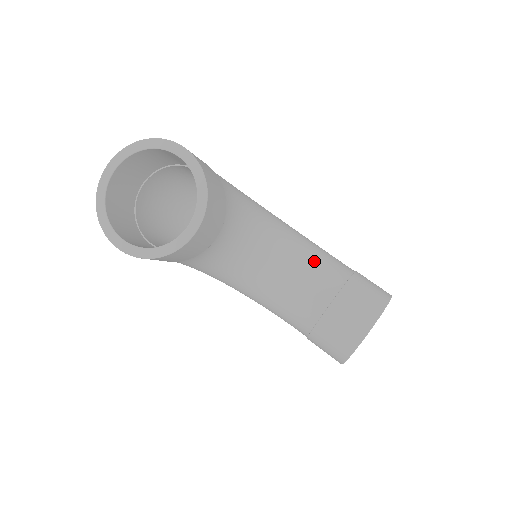
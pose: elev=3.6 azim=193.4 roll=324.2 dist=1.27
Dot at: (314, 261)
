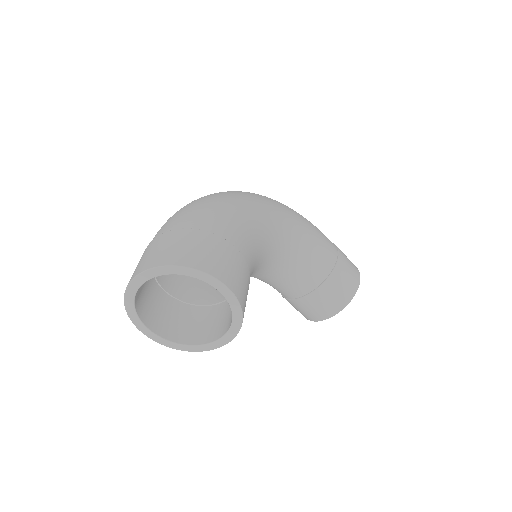
Dot at: (307, 259)
